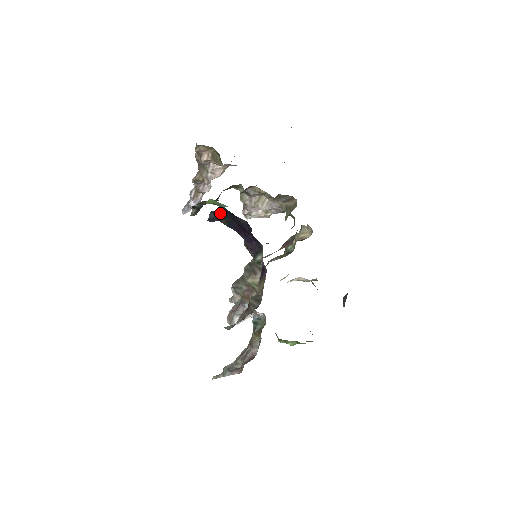
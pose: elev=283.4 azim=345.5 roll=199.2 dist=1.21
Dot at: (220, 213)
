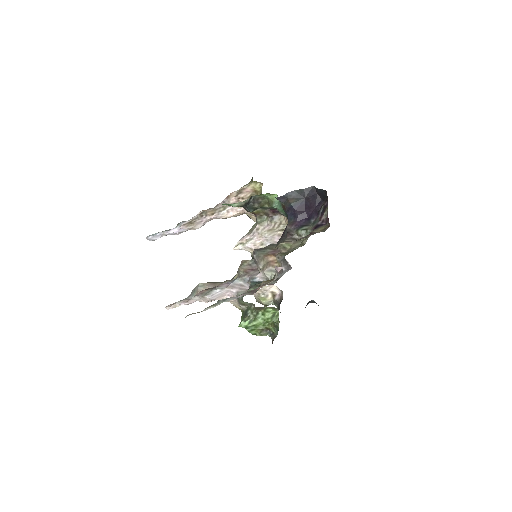
Dot at: (299, 193)
